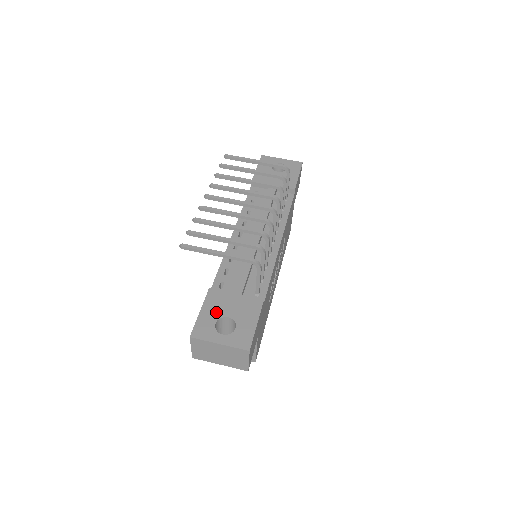
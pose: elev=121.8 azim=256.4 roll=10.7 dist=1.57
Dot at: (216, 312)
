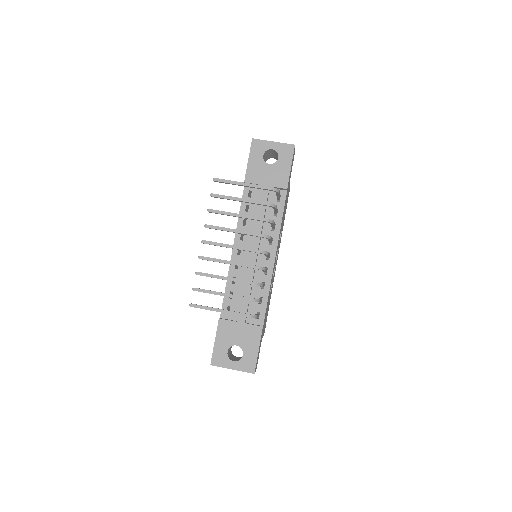
Dot at: (227, 342)
